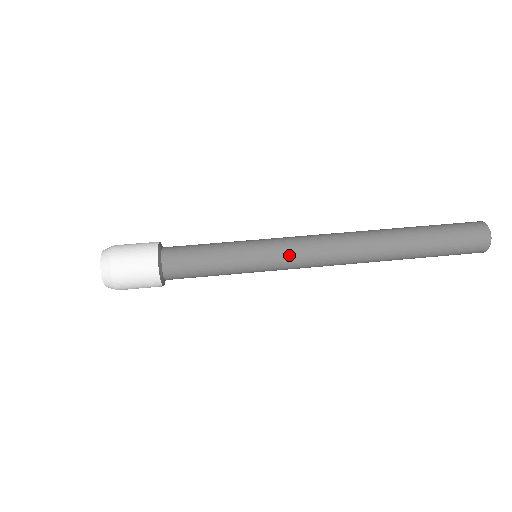
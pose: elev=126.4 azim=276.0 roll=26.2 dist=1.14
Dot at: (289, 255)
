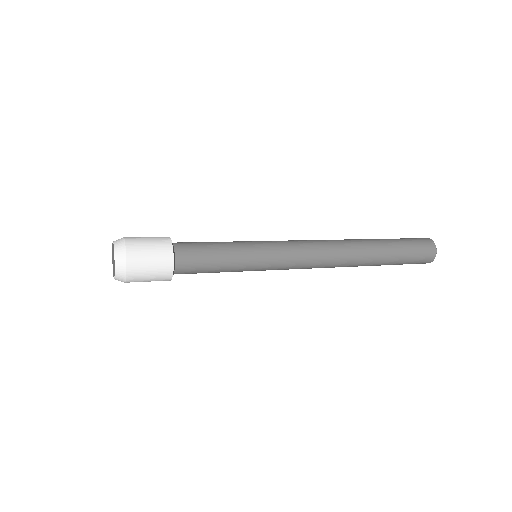
Dot at: (288, 259)
